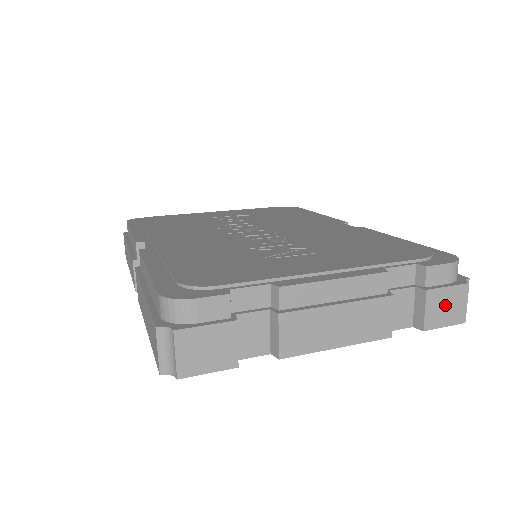
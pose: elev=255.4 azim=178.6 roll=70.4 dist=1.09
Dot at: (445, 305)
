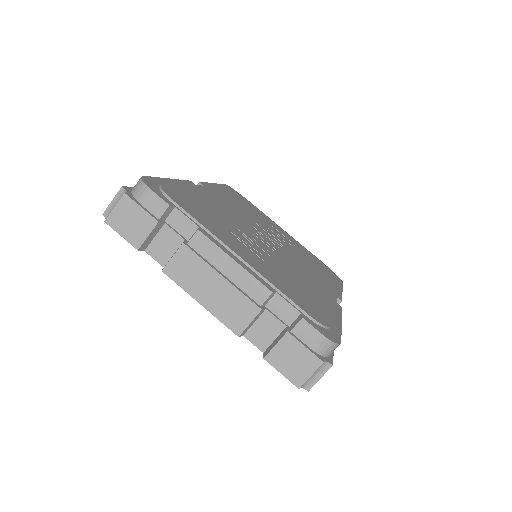
Dot at: (293, 358)
